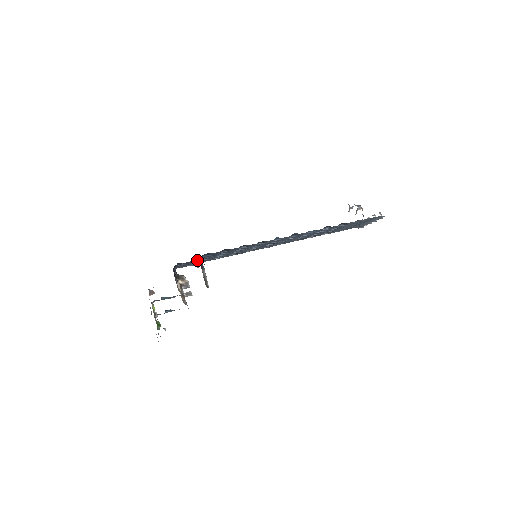
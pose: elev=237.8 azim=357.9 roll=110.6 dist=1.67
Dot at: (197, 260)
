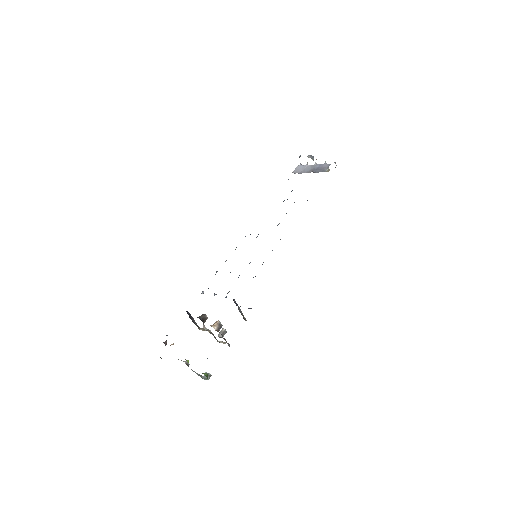
Dot at: occluded
